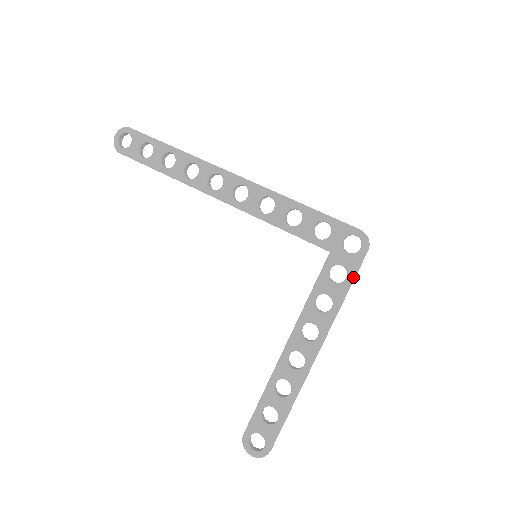
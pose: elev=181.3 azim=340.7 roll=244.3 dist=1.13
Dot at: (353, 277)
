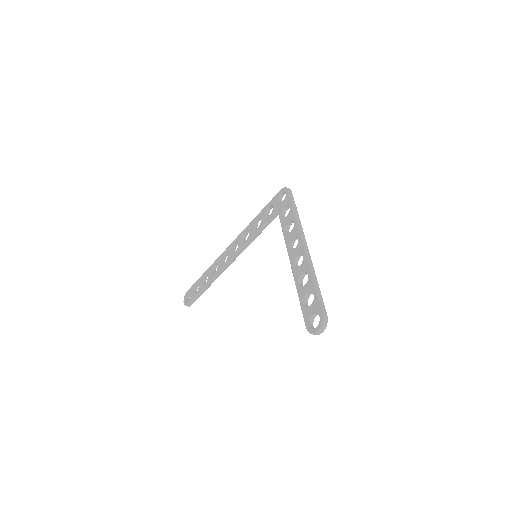
Dot at: (291, 203)
